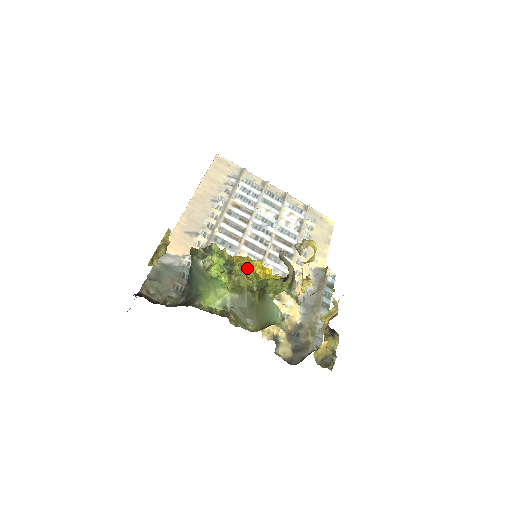
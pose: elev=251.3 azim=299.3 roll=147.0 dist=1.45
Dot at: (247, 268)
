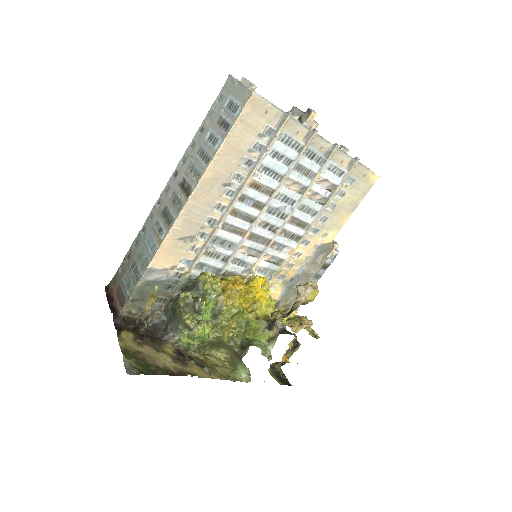
Dot at: (235, 314)
